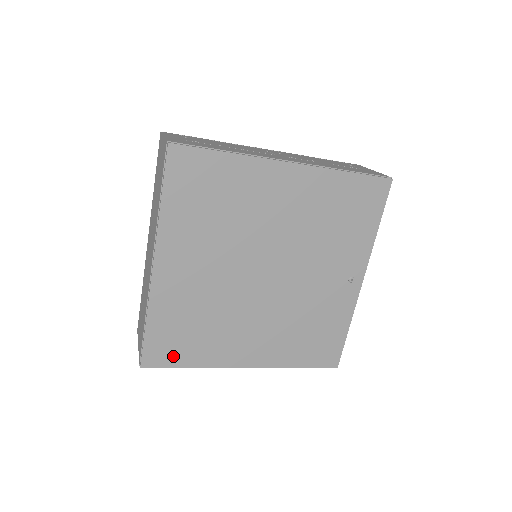
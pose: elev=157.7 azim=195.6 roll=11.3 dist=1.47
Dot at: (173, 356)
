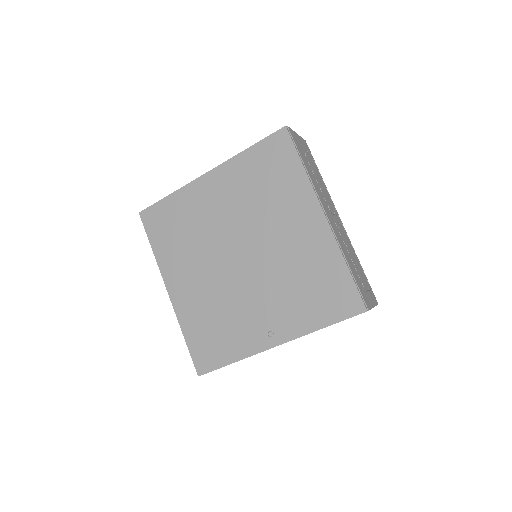
Dot at: (155, 230)
